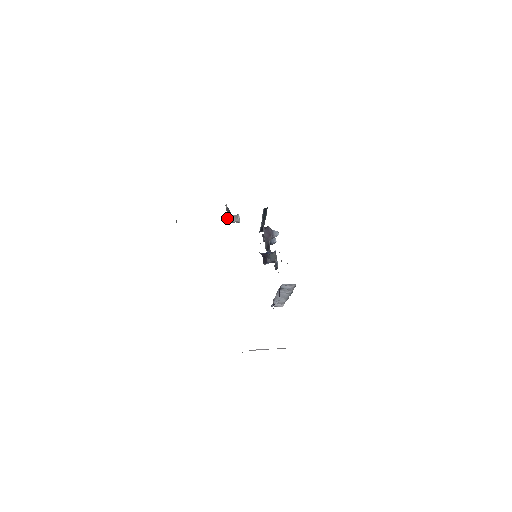
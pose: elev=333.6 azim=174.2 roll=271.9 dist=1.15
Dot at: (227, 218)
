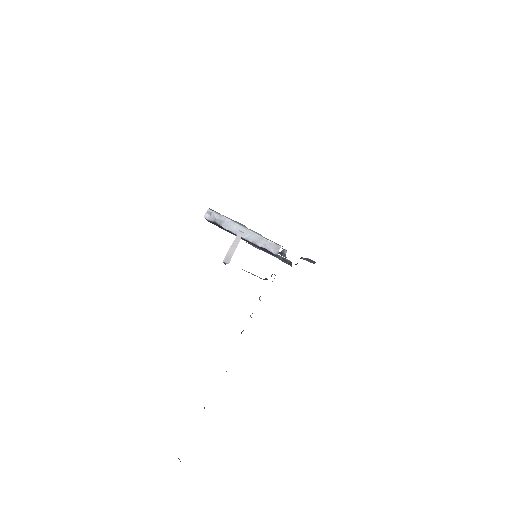
Dot at: occluded
